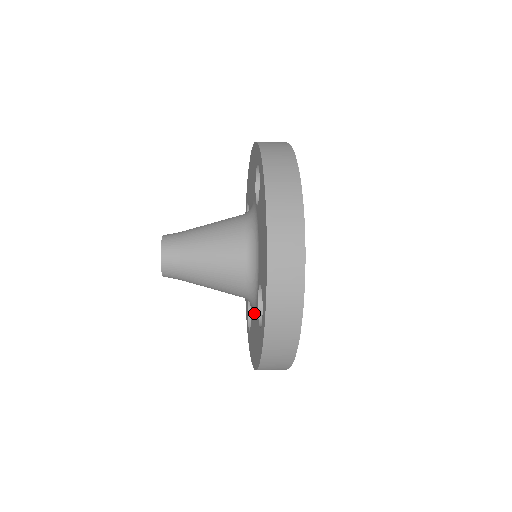
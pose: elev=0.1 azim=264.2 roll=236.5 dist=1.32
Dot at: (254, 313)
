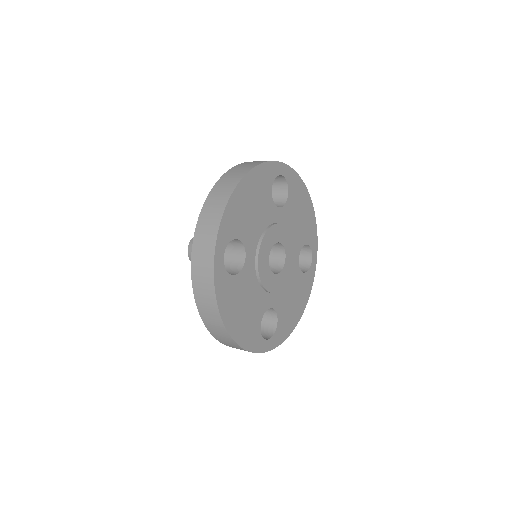
Dot at: occluded
